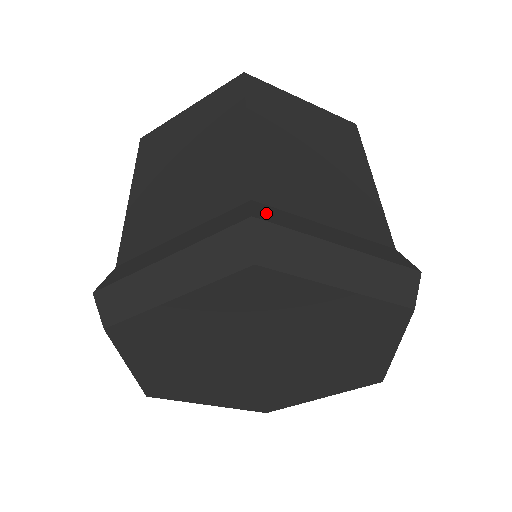
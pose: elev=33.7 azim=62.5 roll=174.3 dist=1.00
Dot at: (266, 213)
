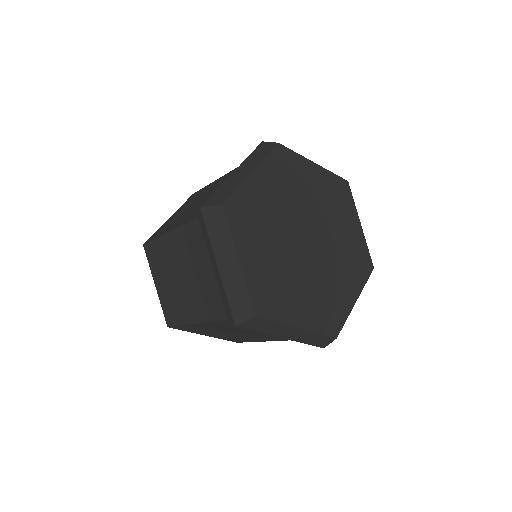
Dot at: occluded
